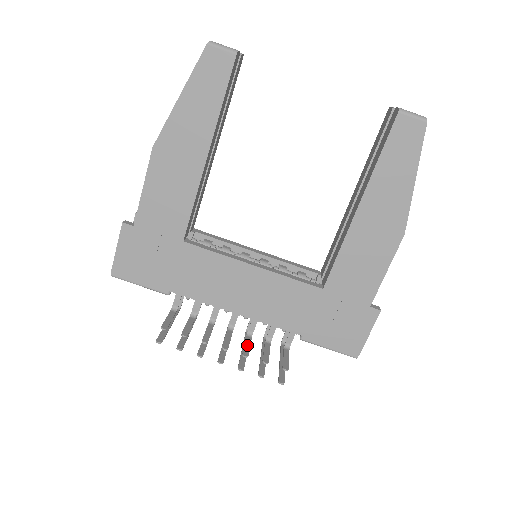
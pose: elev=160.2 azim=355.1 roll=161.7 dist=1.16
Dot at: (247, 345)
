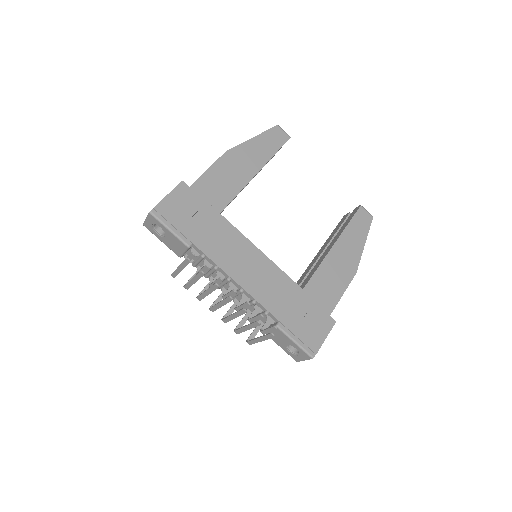
Dot at: (243, 306)
